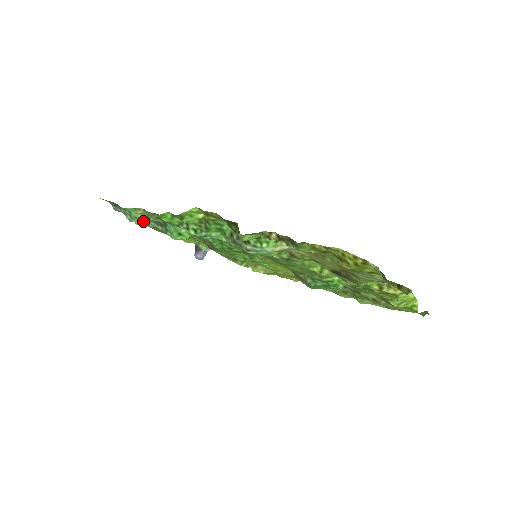
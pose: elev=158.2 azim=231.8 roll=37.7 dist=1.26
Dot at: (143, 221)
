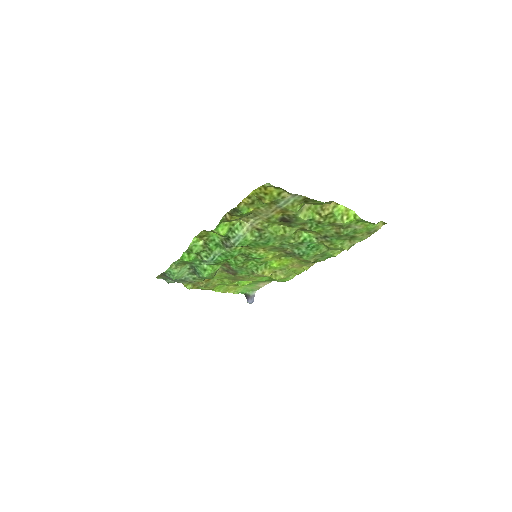
Dot at: (183, 276)
